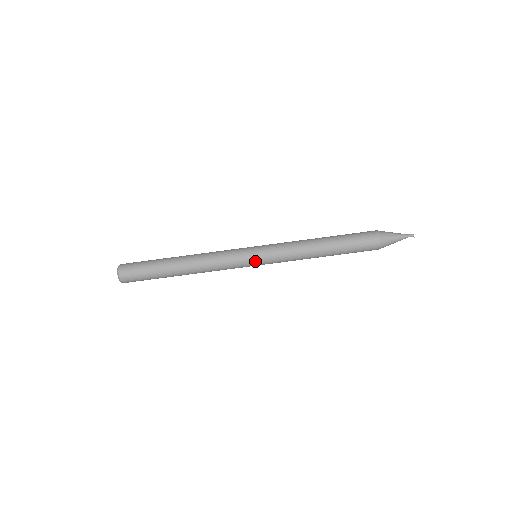
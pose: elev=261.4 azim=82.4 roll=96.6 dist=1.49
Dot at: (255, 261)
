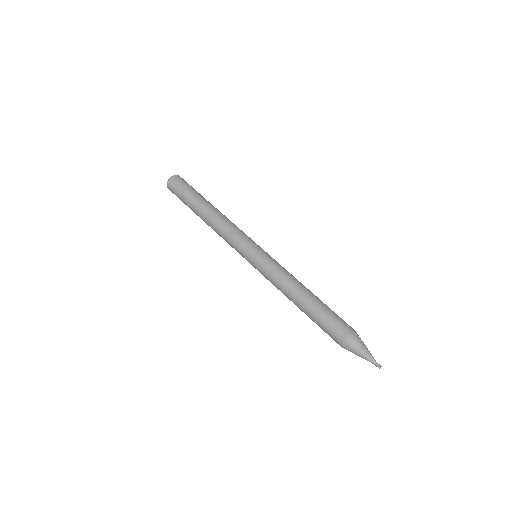
Dot at: (257, 249)
